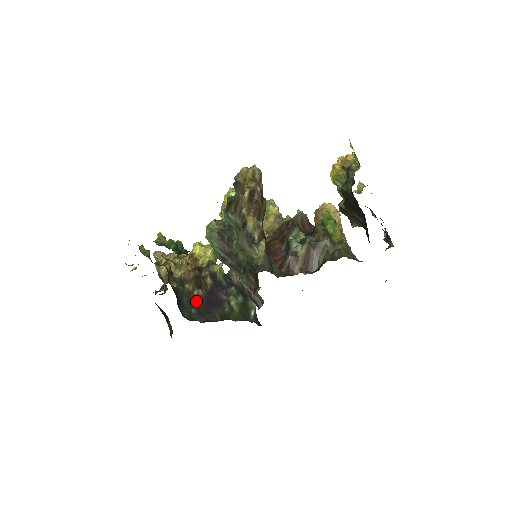
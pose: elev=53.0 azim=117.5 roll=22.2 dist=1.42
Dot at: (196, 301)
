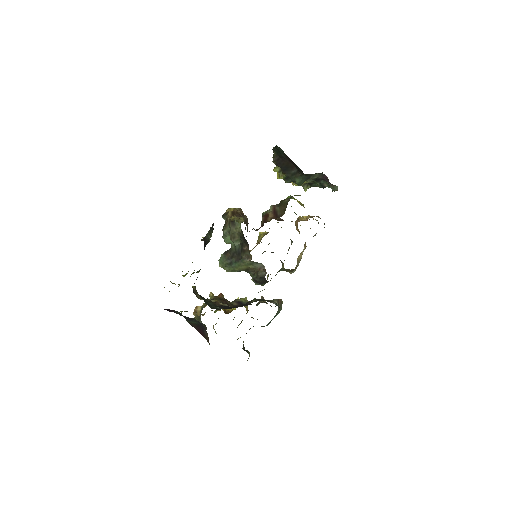
Dot at: (222, 306)
